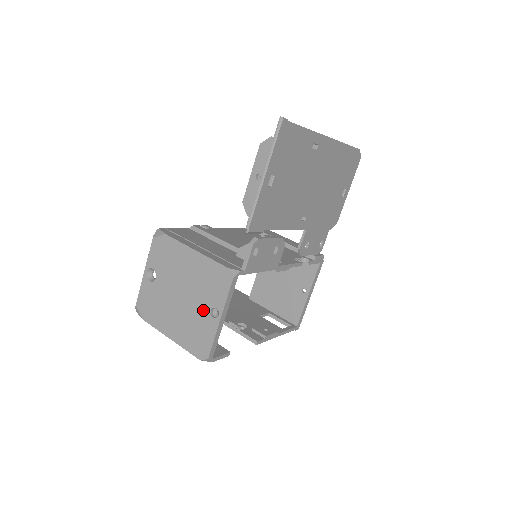
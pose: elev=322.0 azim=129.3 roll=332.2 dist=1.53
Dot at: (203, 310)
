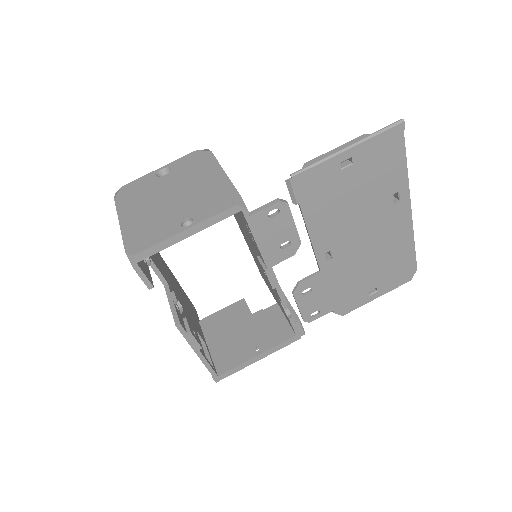
Dot at: (179, 215)
